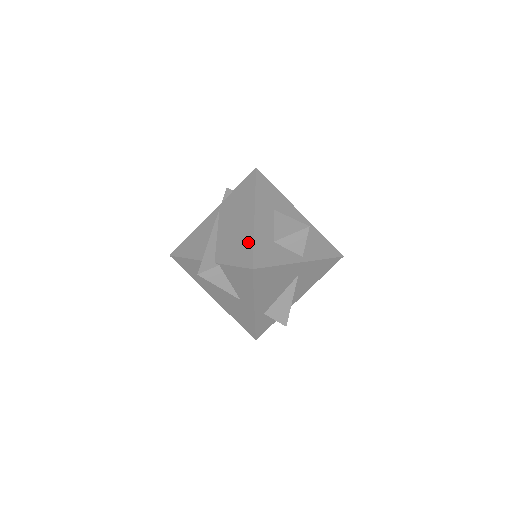
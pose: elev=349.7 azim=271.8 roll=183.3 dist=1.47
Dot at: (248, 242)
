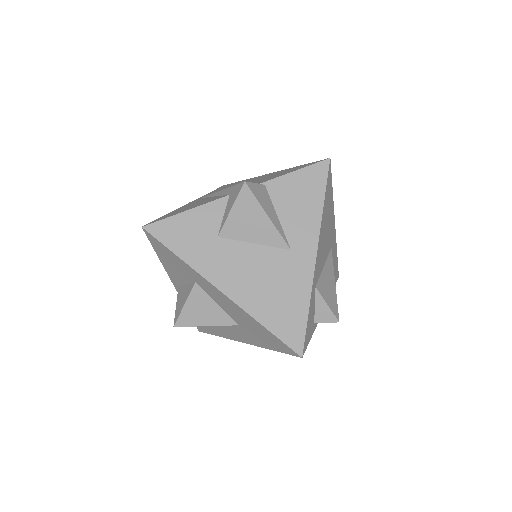
Dot at: (291, 168)
